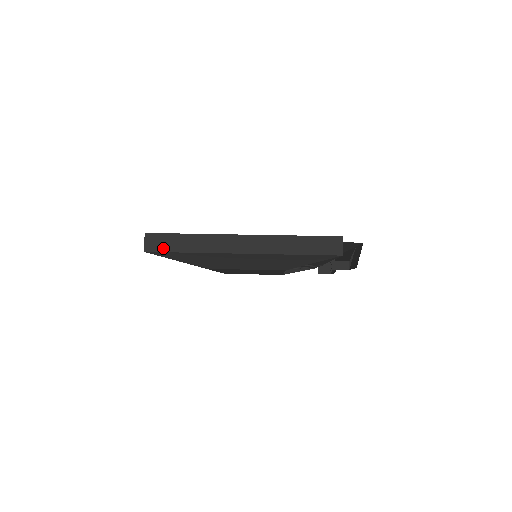
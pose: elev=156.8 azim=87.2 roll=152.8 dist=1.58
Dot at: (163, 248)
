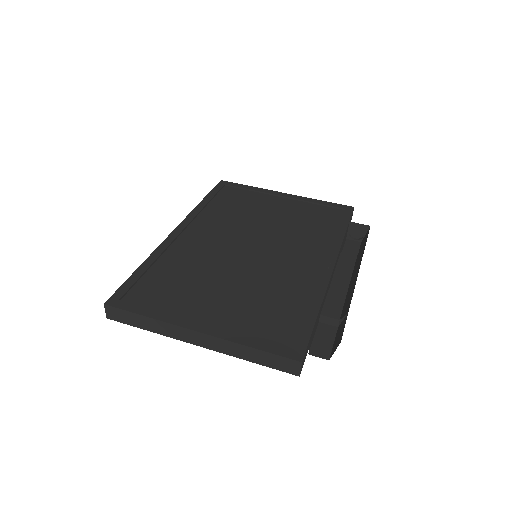
Dot at: (123, 320)
